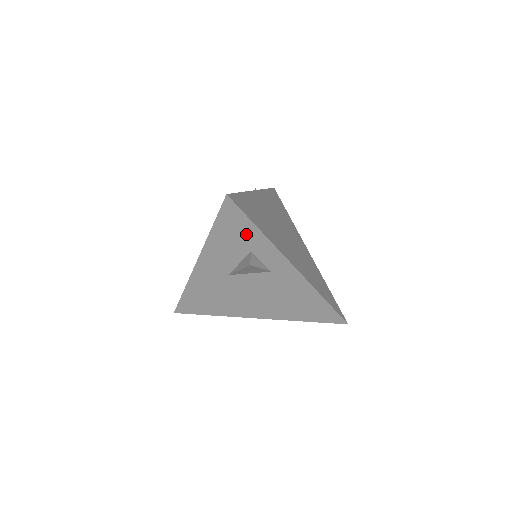
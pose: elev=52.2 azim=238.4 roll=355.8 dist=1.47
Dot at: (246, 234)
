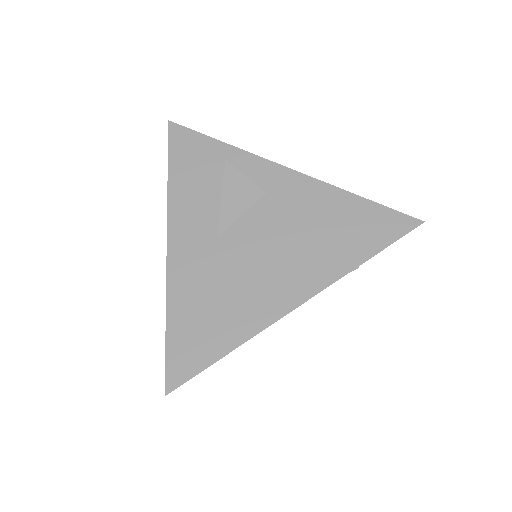
Dot at: (209, 156)
